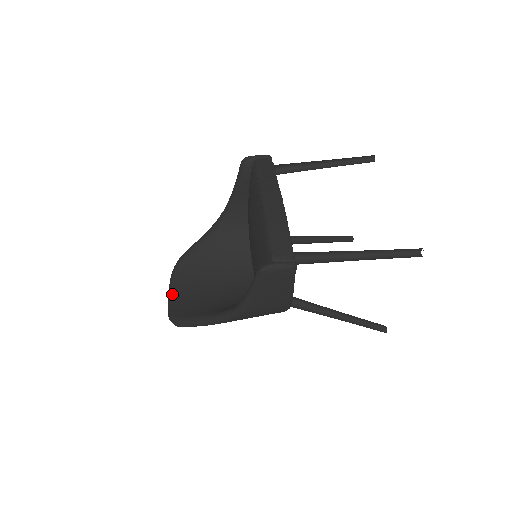
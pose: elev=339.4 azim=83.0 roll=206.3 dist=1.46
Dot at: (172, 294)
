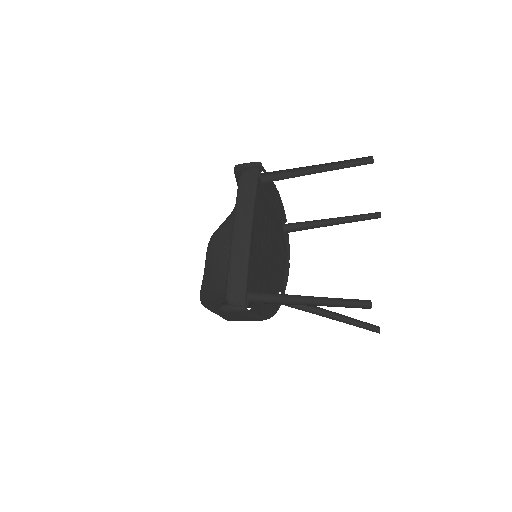
Dot at: (205, 270)
